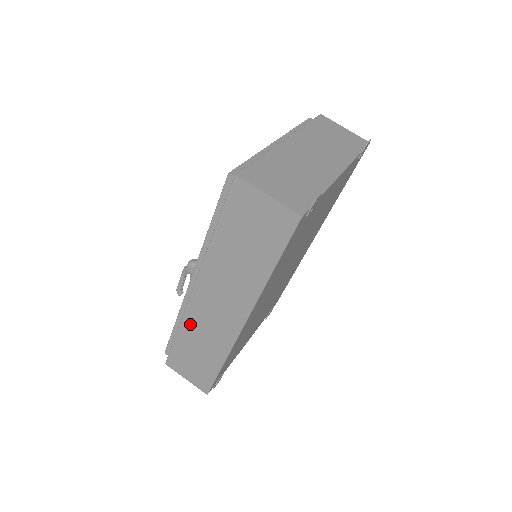
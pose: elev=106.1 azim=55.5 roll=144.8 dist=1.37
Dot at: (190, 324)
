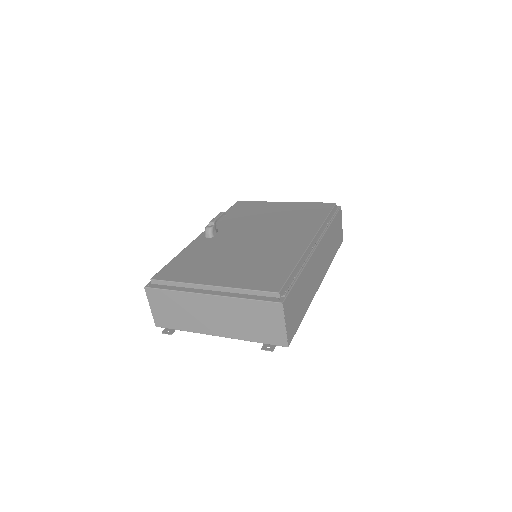
Dot at: occluded
